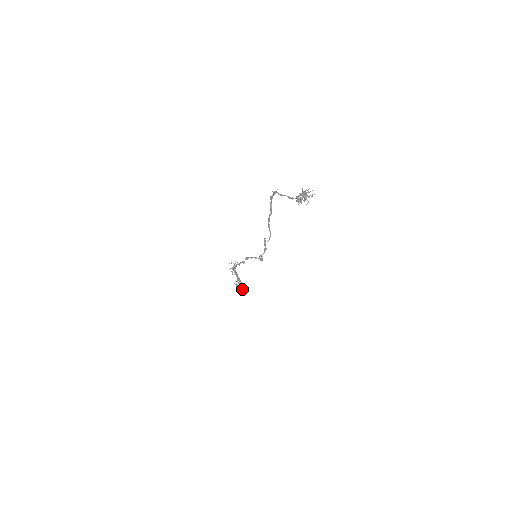
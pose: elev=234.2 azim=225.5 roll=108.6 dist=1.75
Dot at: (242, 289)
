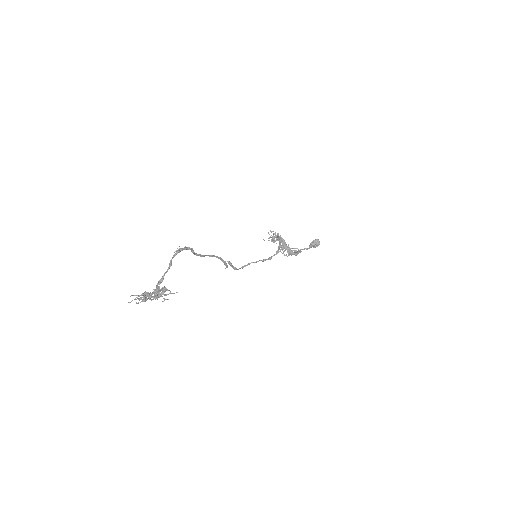
Dot at: occluded
